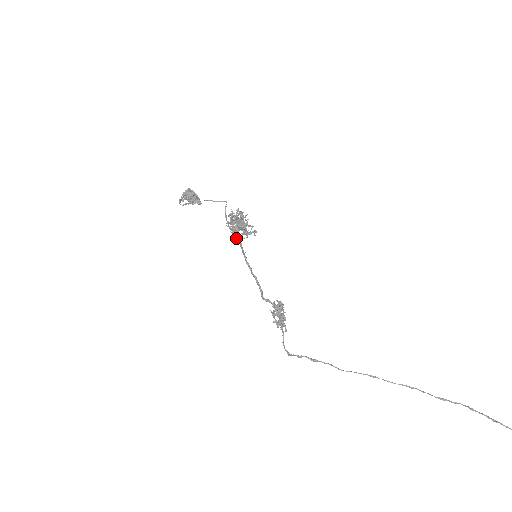
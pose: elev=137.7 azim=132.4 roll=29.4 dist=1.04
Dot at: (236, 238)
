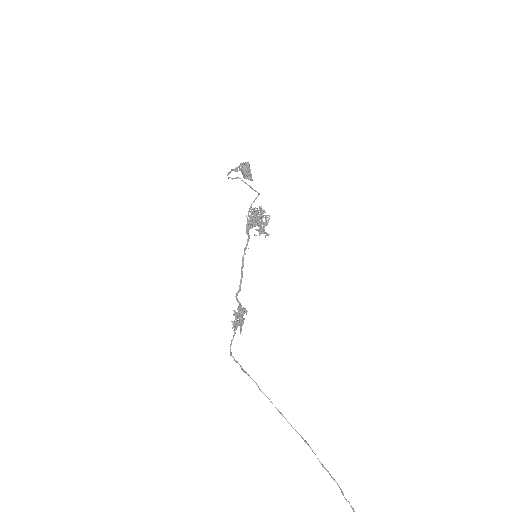
Dot at: (246, 232)
